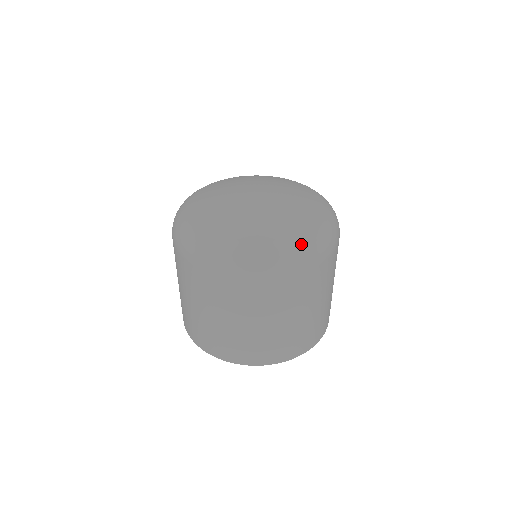
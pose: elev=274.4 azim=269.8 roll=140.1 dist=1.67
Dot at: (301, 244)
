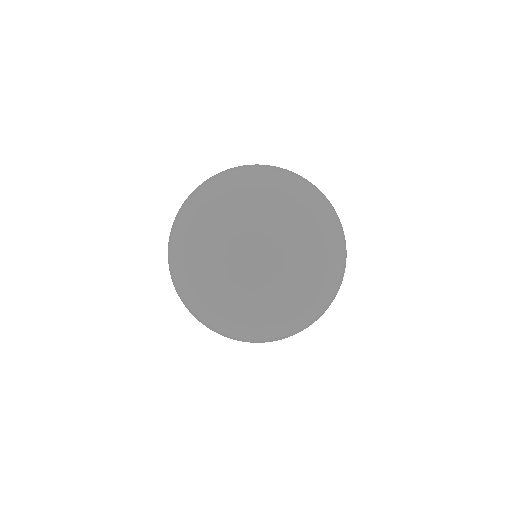
Dot at: (287, 328)
